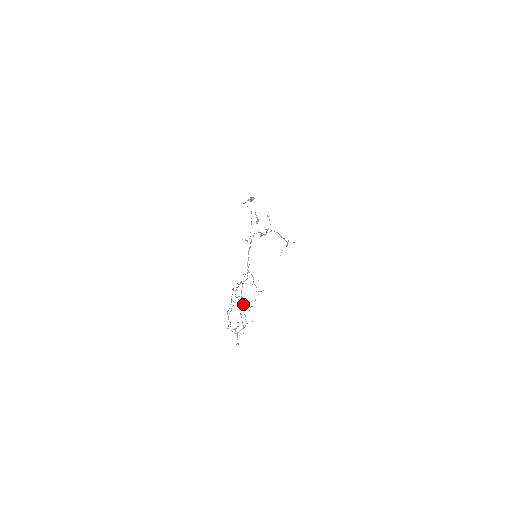
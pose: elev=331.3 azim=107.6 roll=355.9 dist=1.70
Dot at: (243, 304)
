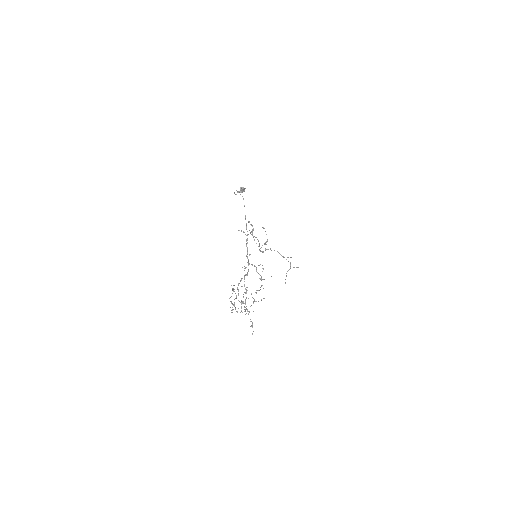
Dot at: (249, 312)
